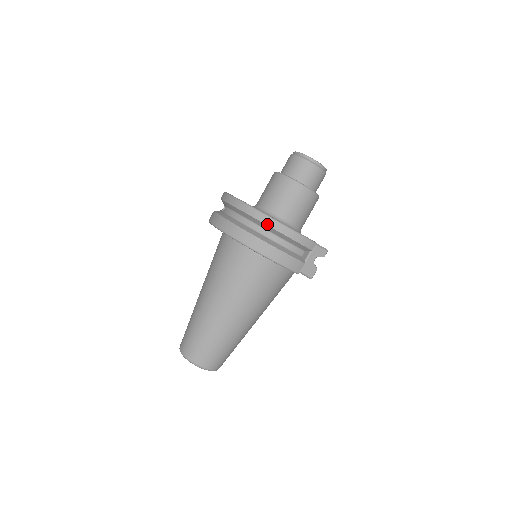
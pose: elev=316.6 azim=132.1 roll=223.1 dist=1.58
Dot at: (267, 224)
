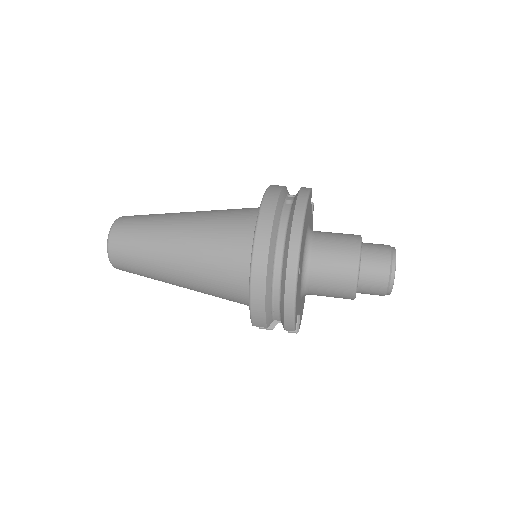
Dot at: (287, 278)
